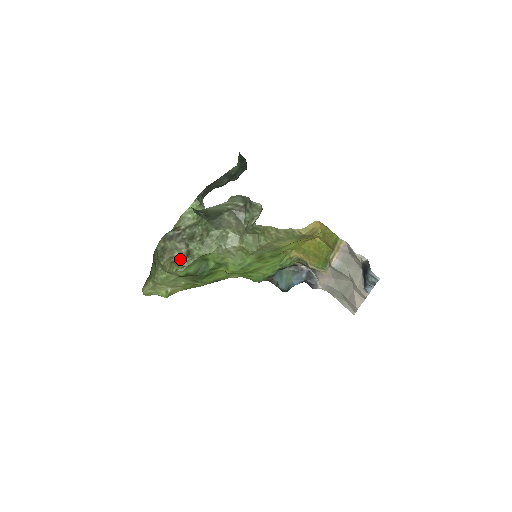
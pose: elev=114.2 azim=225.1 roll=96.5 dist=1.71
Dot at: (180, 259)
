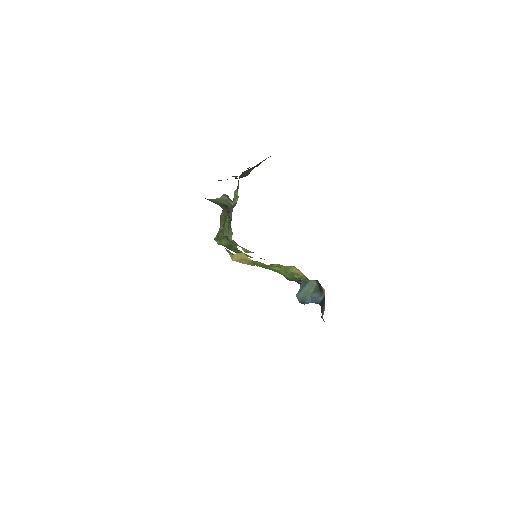
Dot at: occluded
